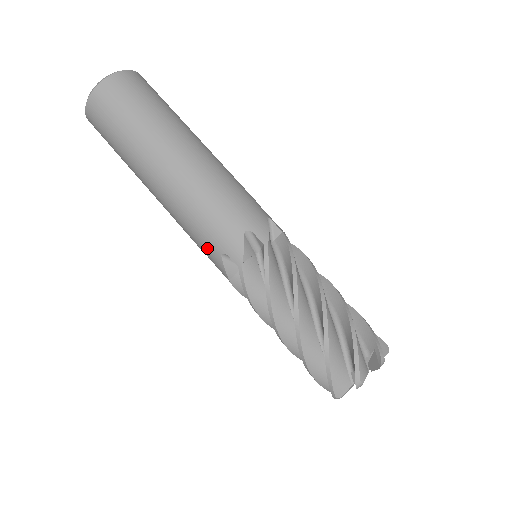
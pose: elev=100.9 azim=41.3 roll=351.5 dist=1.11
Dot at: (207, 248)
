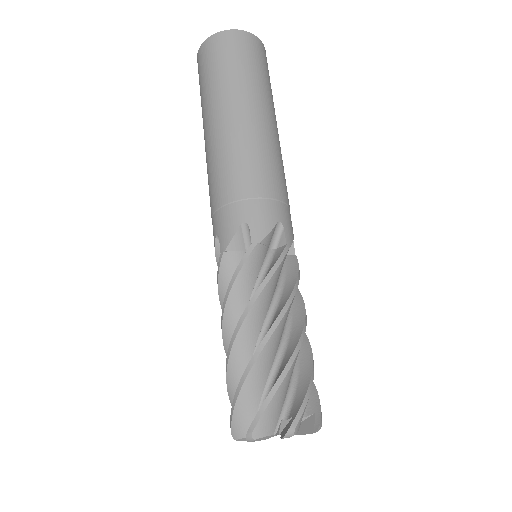
Dot at: (212, 223)
